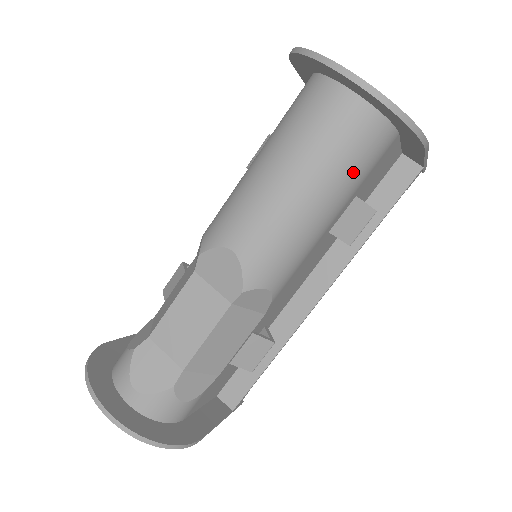
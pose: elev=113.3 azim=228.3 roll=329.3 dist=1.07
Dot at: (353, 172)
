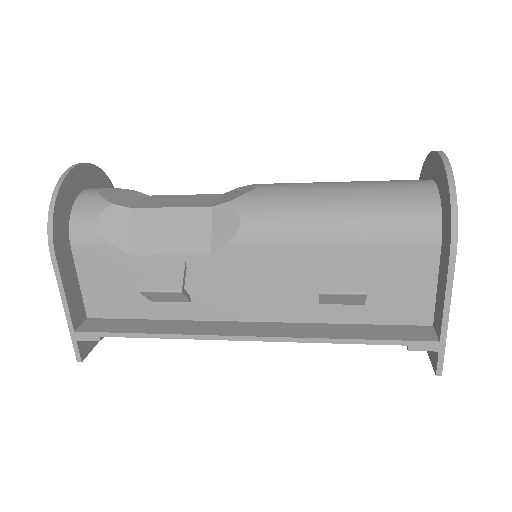
Dot at: (383, 217)
